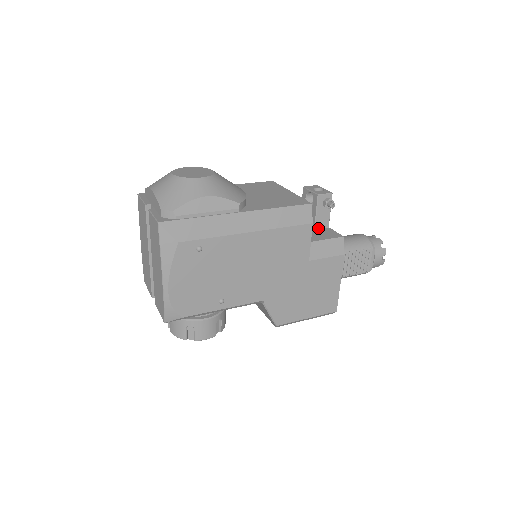
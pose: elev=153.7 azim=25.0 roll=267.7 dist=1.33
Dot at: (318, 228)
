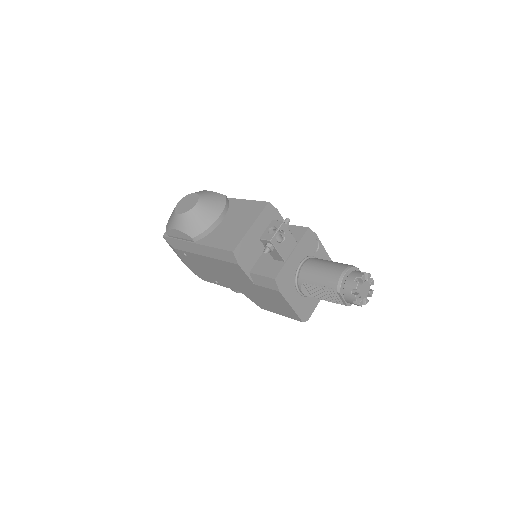
Dot at: (276, 259)
